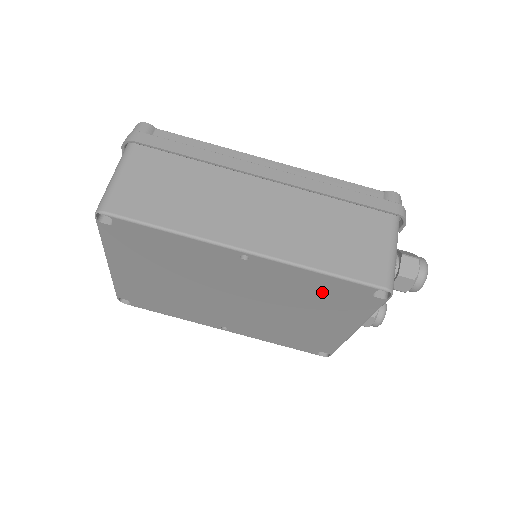
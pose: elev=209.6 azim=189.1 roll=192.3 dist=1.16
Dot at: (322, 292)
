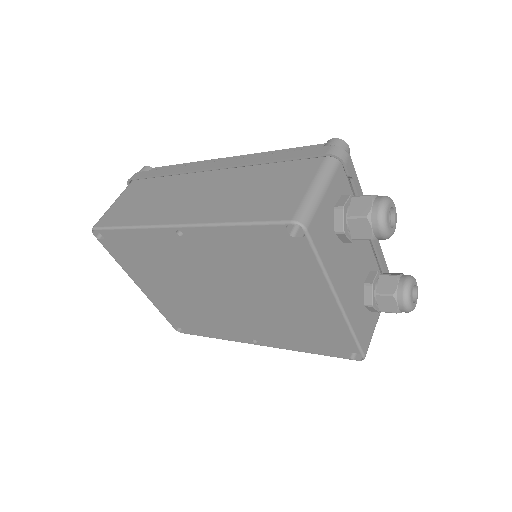
Dot at: (258, 252)
